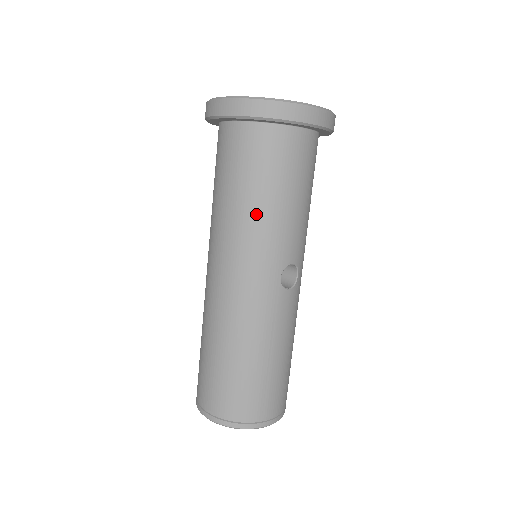
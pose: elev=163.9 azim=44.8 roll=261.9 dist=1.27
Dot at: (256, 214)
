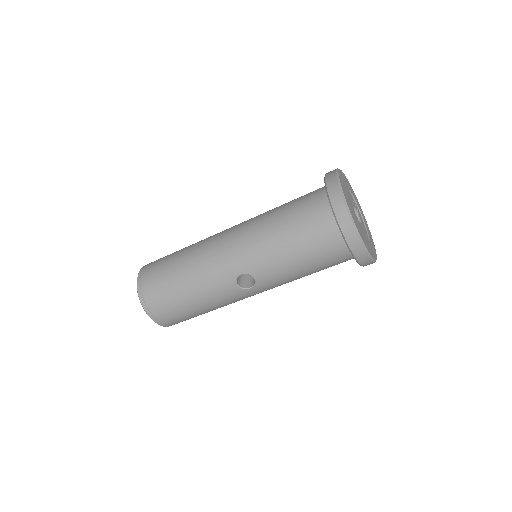
Dot at: (272, 236)
